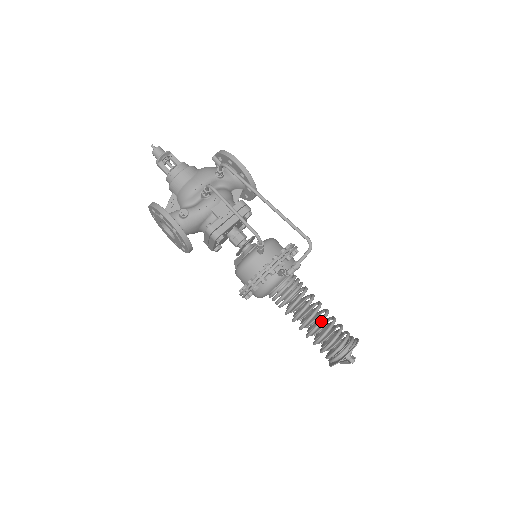
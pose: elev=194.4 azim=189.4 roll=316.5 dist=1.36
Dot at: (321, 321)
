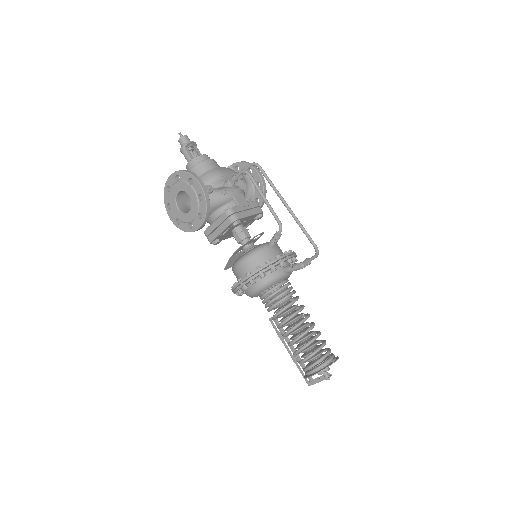
Dot at: (312, 326)
